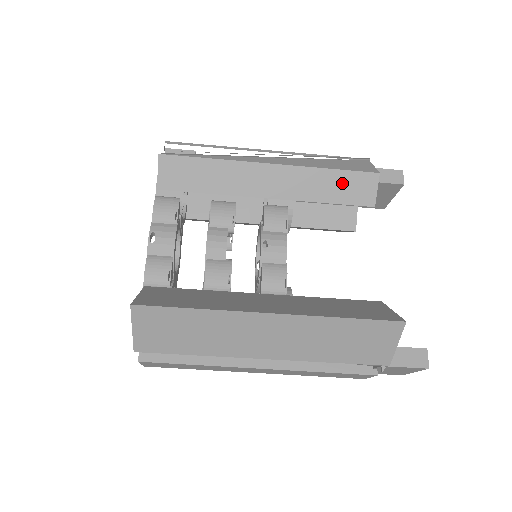
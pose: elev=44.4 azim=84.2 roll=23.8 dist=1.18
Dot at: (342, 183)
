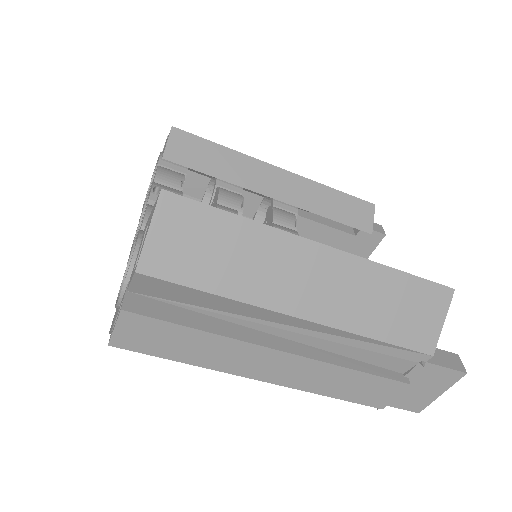
Dot at: (344, 204)
